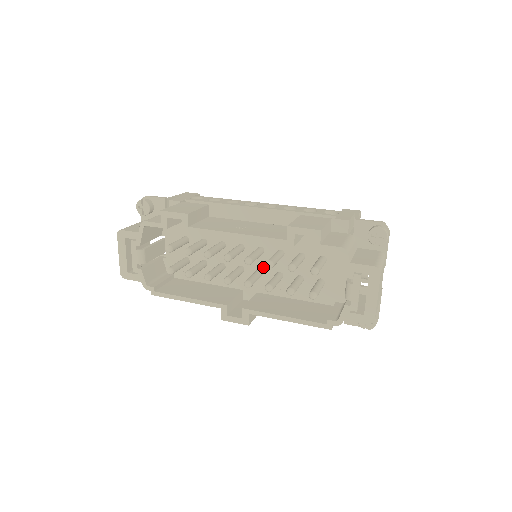
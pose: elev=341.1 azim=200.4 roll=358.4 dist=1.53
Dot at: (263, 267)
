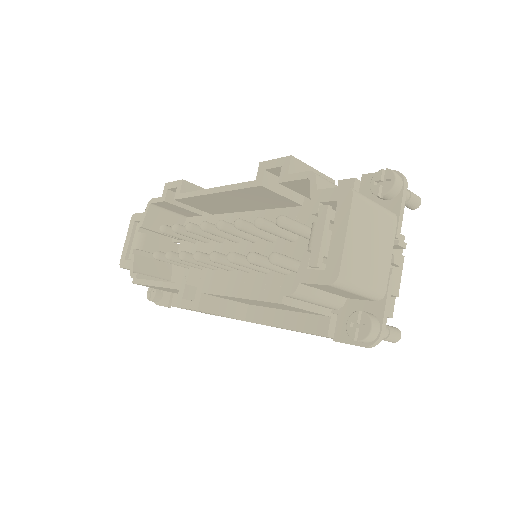
Dot at: occluded
